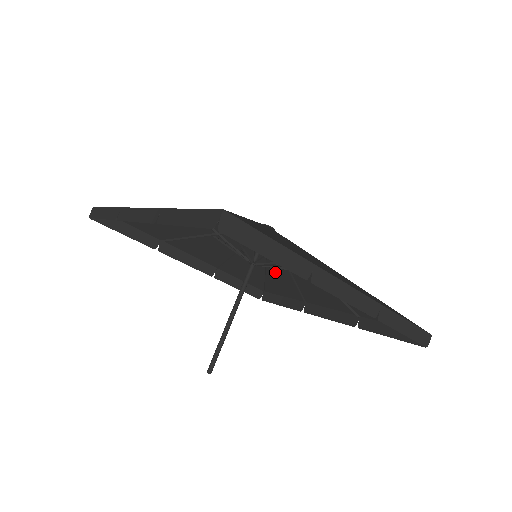
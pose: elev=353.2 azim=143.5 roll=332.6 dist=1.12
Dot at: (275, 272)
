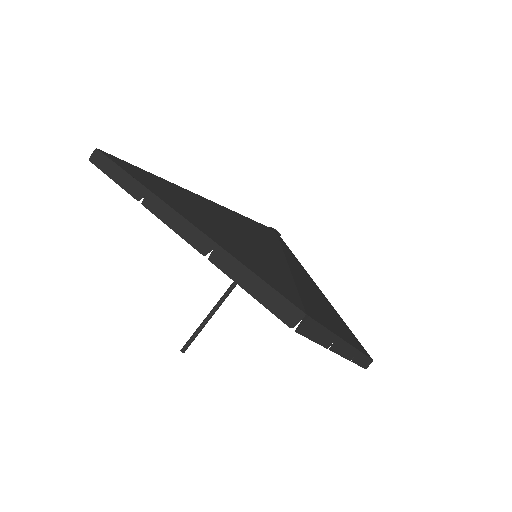
Dot at: (333, 308)
